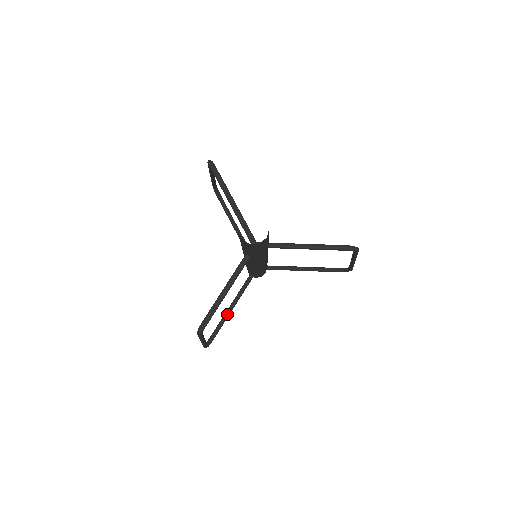
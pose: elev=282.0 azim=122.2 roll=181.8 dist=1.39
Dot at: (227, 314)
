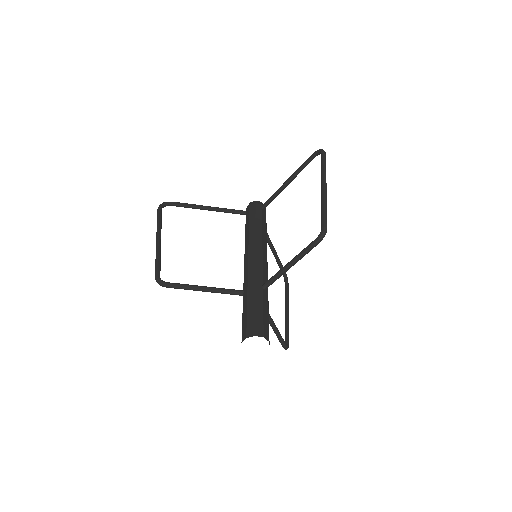
Dot at: (275, 255)
